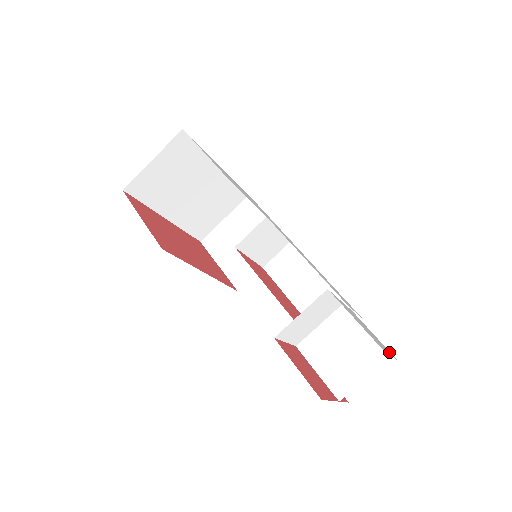
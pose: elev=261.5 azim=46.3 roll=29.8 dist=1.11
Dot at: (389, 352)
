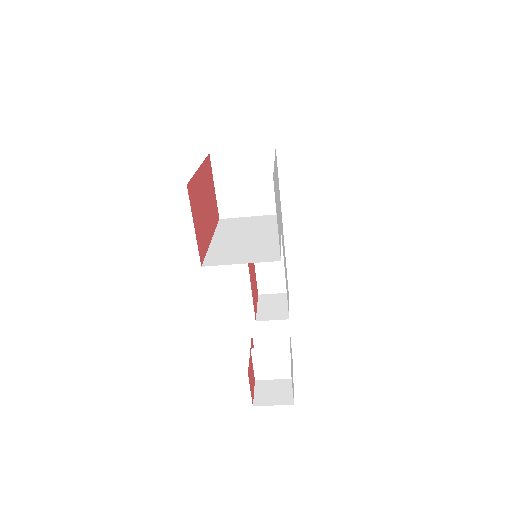
Dot at: occluded
